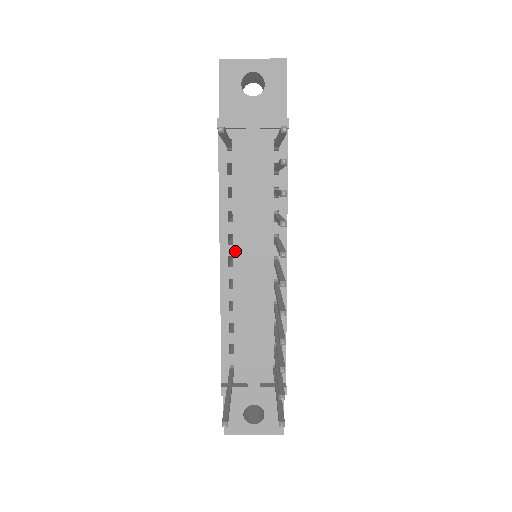
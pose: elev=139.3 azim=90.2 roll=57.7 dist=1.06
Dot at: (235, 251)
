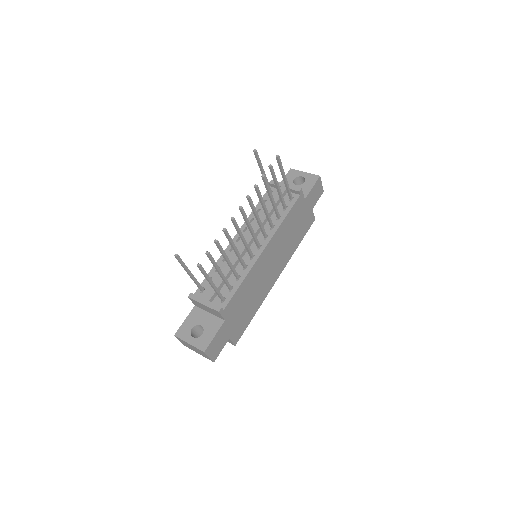
Dot at: (244, 235)
